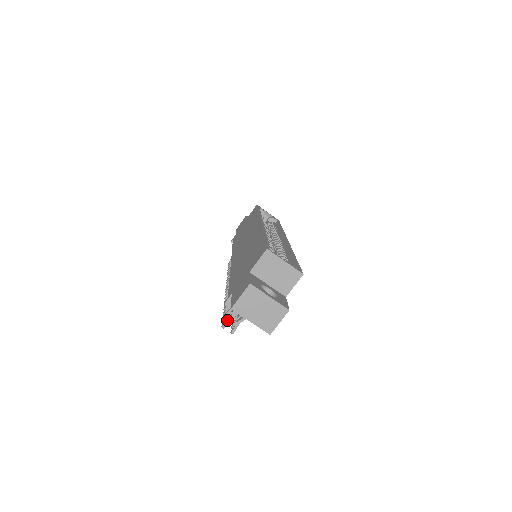
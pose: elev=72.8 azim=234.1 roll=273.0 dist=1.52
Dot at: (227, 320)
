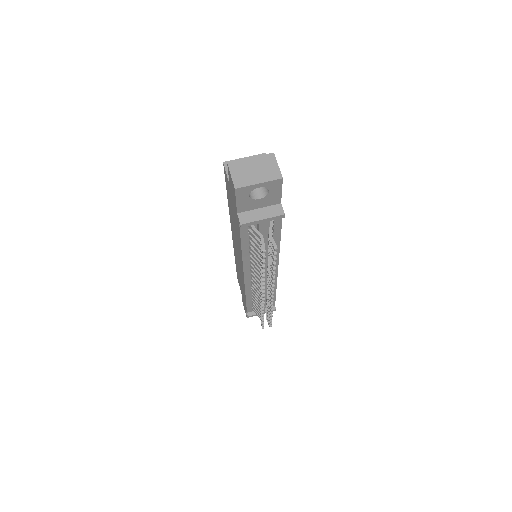
Dot at: (261, 246)
